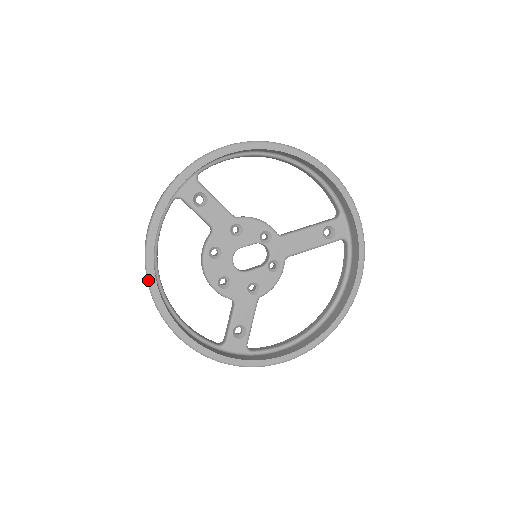
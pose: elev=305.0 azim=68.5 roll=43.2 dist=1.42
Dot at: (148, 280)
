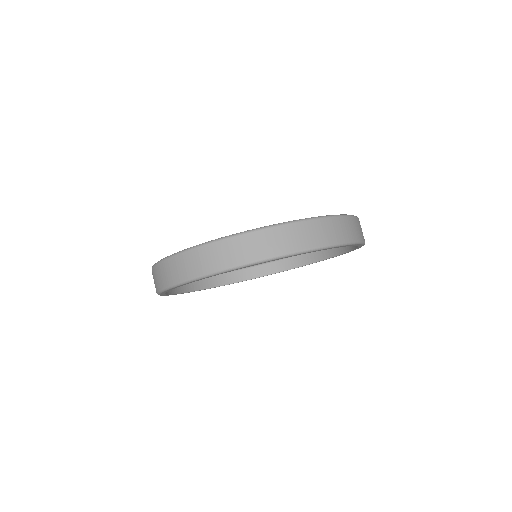
Dot at: occluded
